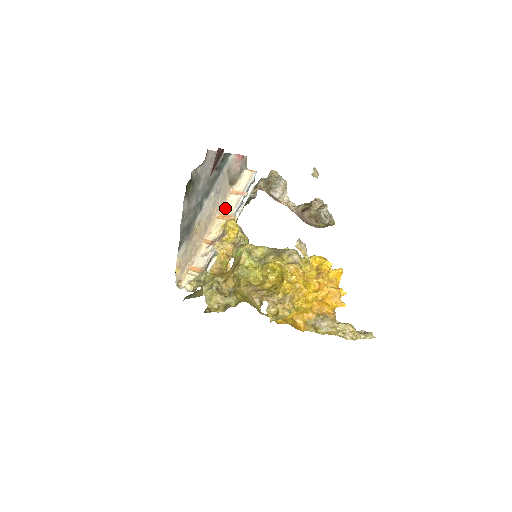
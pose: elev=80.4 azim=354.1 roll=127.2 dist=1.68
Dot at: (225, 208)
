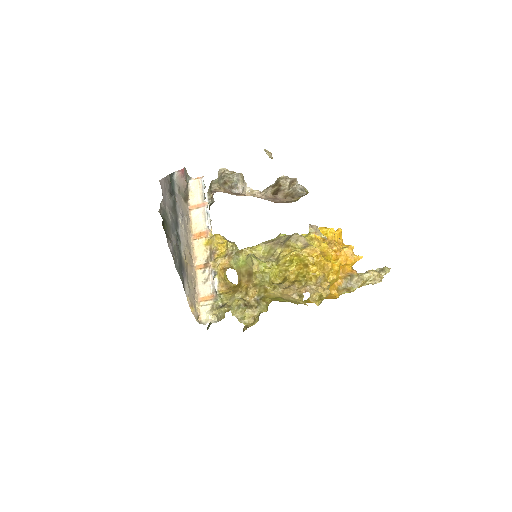
Dot at: (195, 227)
